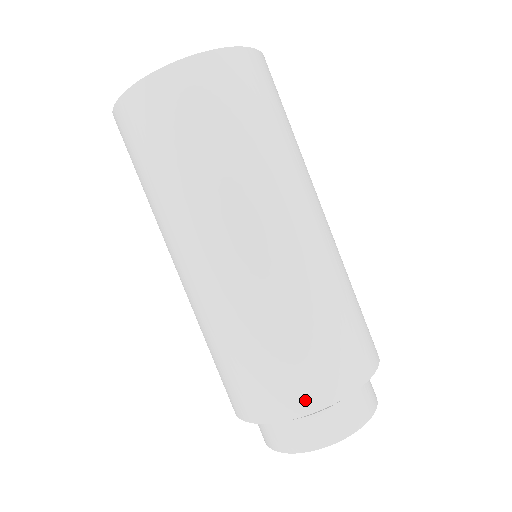
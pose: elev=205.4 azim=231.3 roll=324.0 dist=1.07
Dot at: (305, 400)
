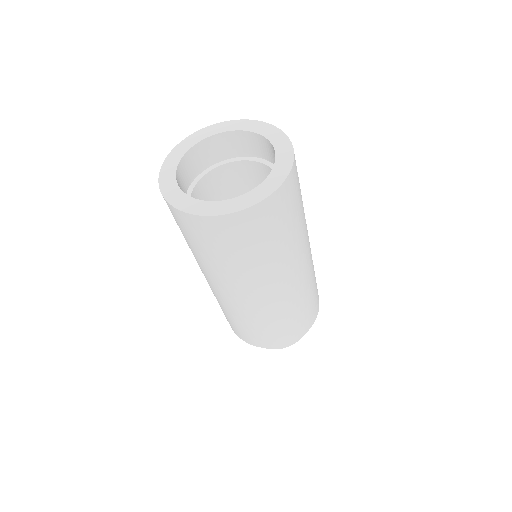
Dot at: (297, 336)
